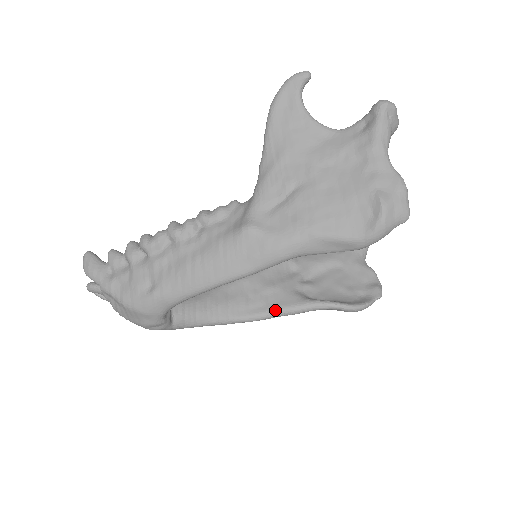
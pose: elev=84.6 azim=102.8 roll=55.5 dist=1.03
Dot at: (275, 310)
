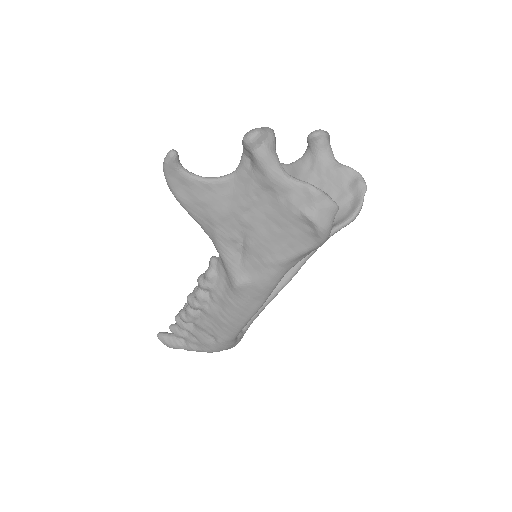
Dot at: (299, 264)
